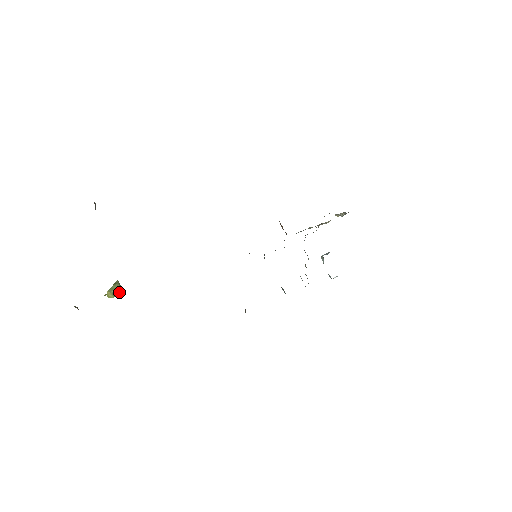
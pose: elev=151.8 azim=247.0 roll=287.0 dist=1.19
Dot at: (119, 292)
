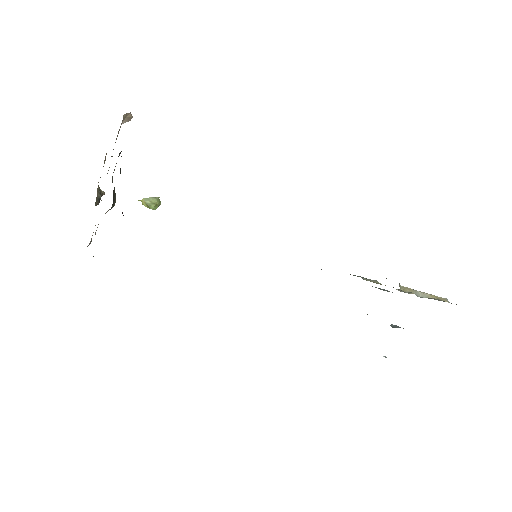
Dot at: (154, 206)
